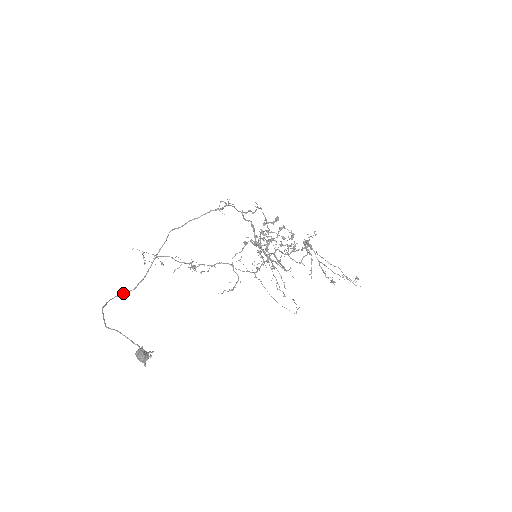
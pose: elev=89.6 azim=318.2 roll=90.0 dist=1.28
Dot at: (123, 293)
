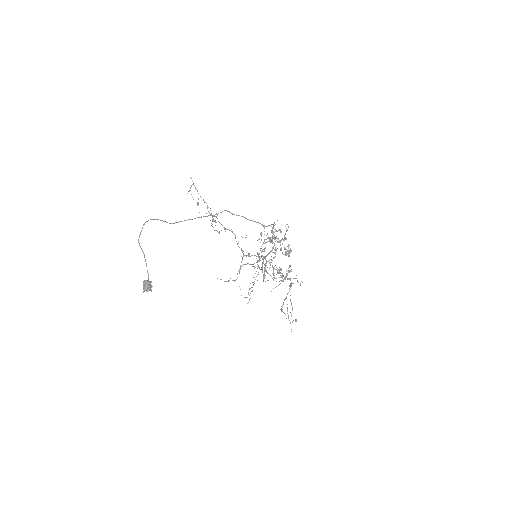
Dot at: (163, 221)
